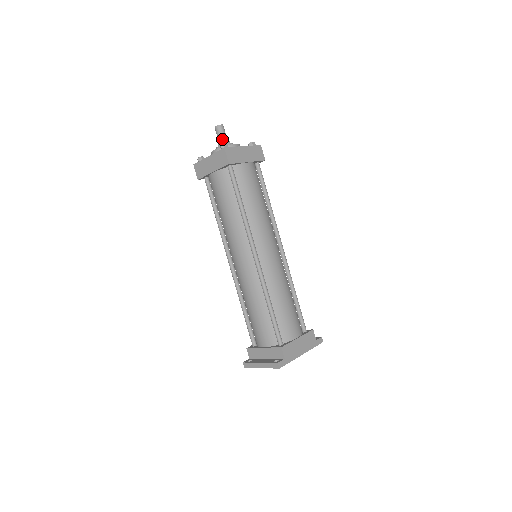
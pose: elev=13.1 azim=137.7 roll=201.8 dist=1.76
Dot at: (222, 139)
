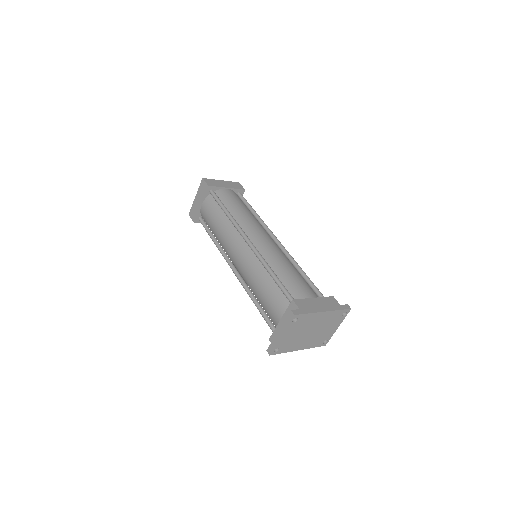
Dot at: occluded
